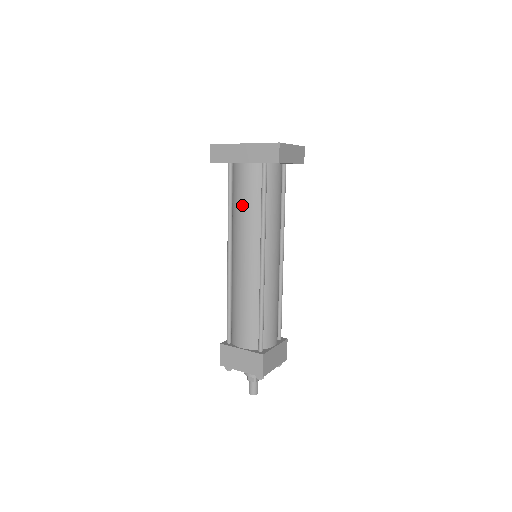
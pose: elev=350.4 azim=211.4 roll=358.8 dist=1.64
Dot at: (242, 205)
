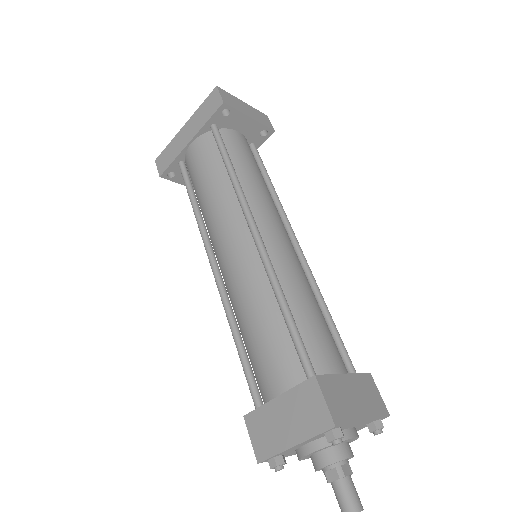
Dot at: (204, 186)
